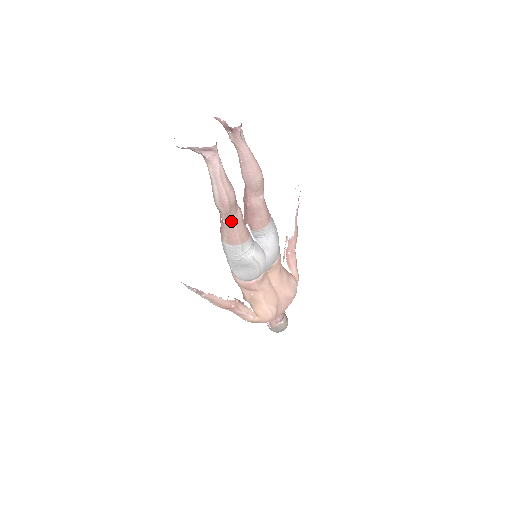
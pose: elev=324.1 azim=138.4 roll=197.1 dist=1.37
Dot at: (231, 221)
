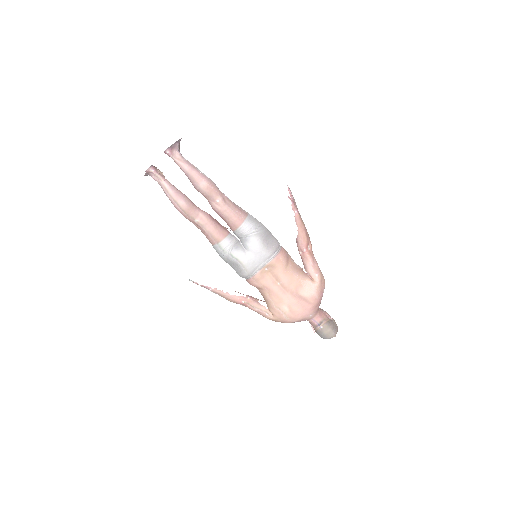
Dot at: (197, 224)
